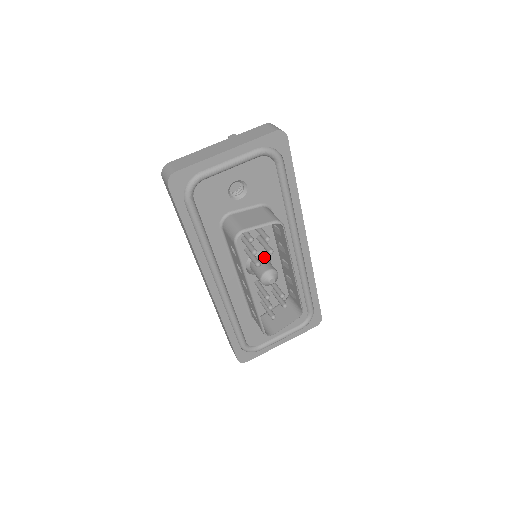
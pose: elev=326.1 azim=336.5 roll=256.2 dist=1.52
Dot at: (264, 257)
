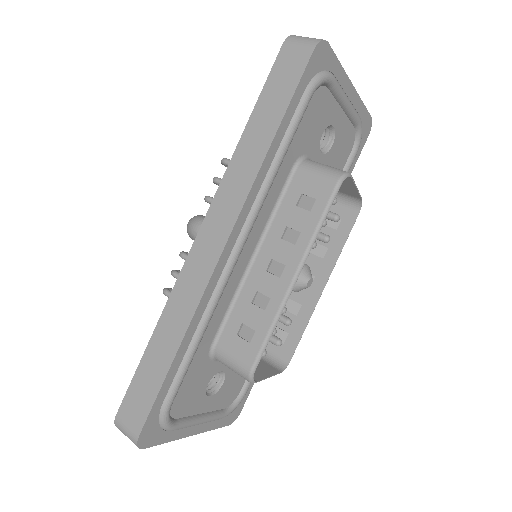
Dot at: occluded
